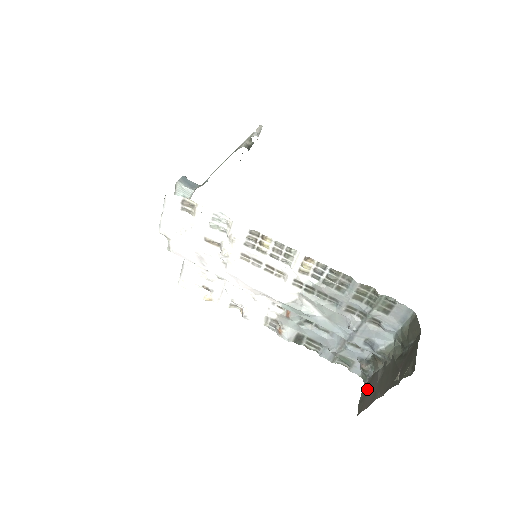
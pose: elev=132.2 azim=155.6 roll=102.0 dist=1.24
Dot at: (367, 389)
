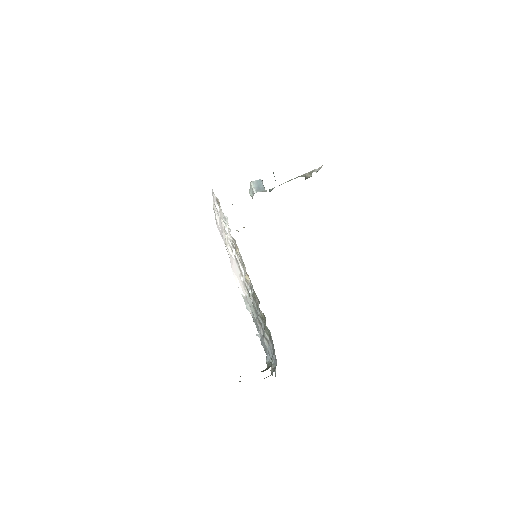
Dot at: occluded
